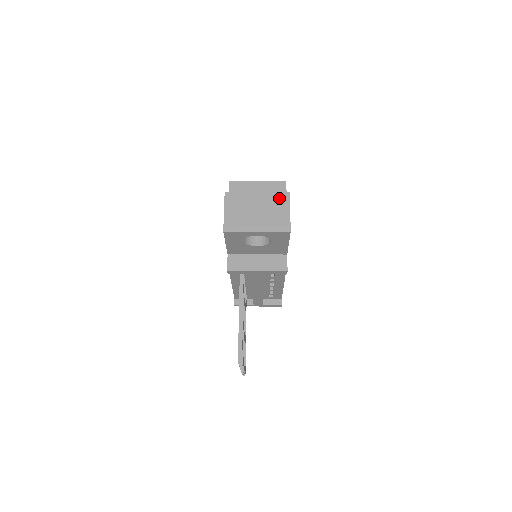
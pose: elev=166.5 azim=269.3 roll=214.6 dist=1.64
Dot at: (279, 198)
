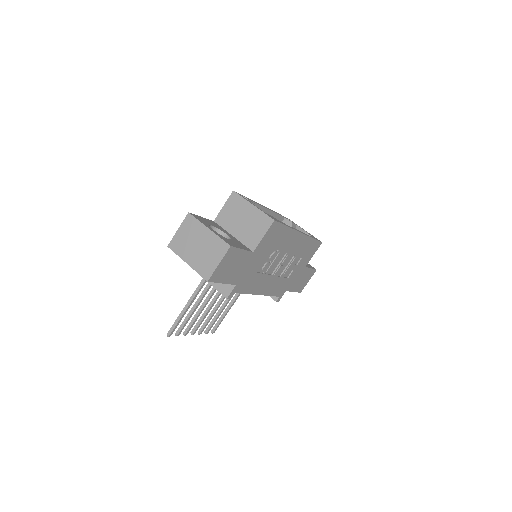
Dot at: (219, 246)
